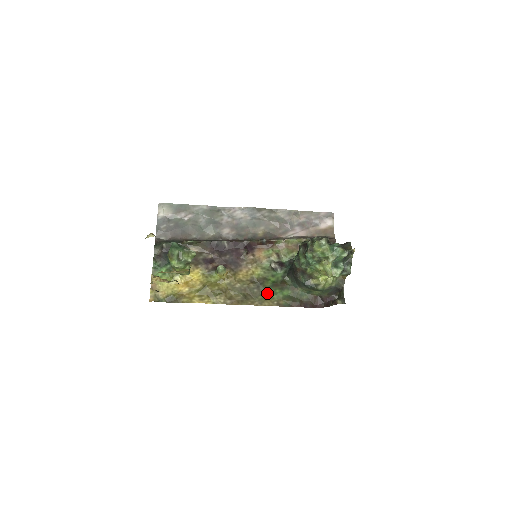
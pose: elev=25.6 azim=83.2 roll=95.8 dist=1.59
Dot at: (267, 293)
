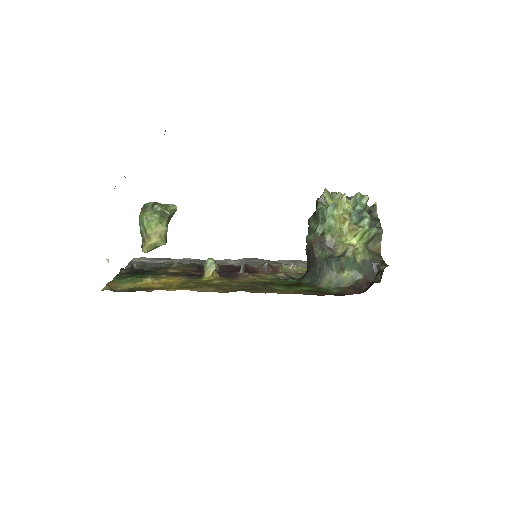
Dot at: (277, 288)
